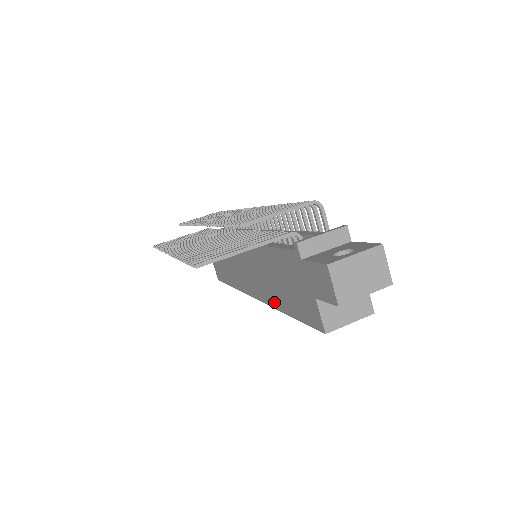
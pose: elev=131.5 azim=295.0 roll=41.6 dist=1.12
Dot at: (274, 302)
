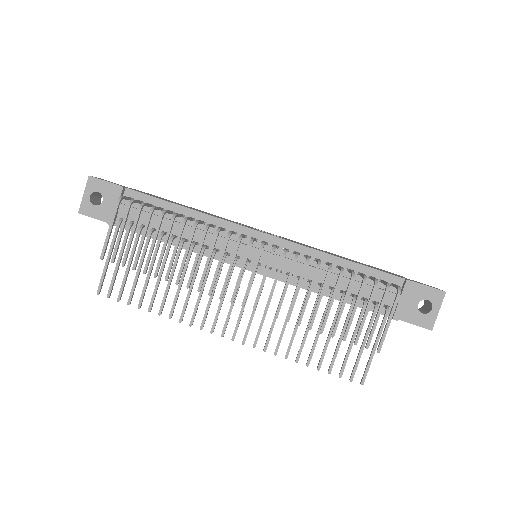
Dot at: occluded
